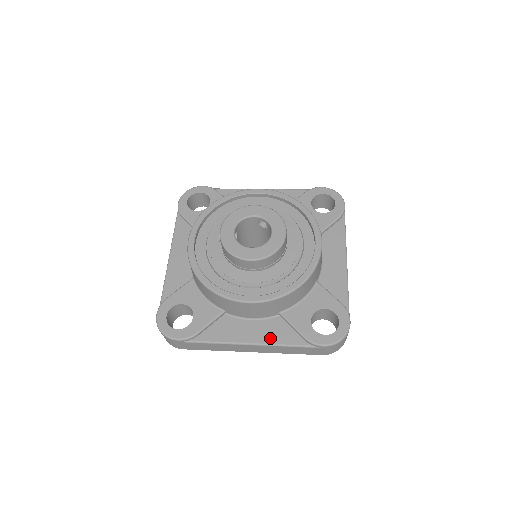
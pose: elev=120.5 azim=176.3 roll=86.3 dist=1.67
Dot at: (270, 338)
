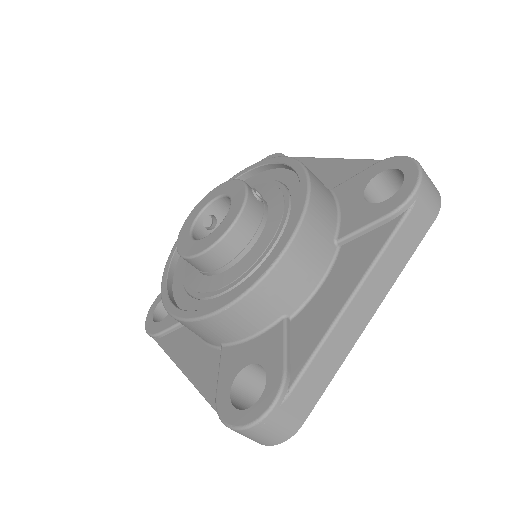
Dot at: (198, 375)
